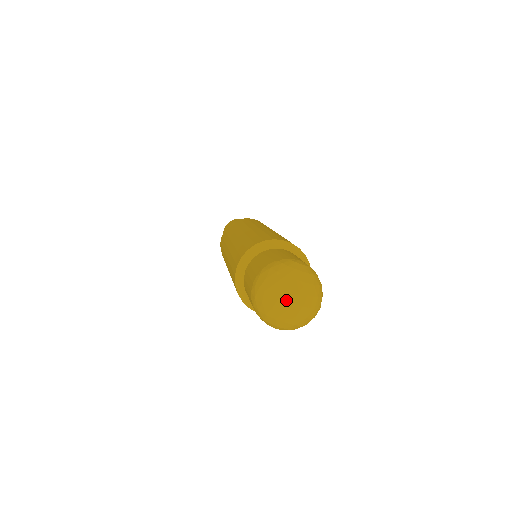
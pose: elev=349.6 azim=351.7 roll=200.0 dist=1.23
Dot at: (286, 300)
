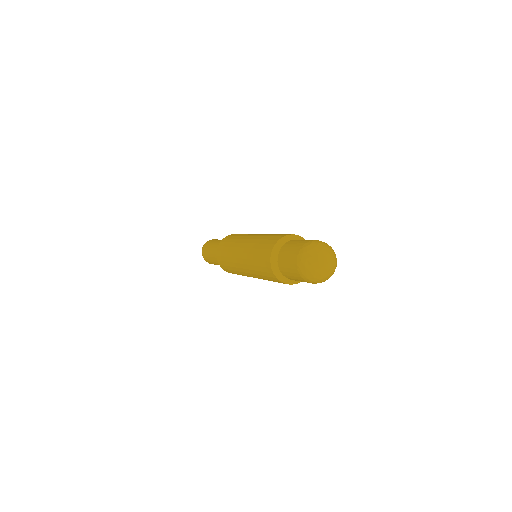
Dot at: (323, 266)
